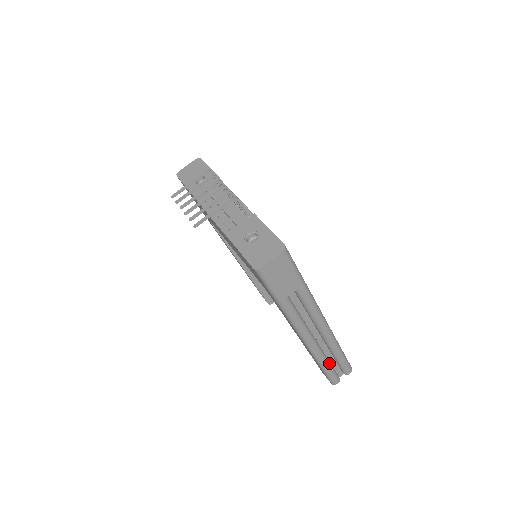
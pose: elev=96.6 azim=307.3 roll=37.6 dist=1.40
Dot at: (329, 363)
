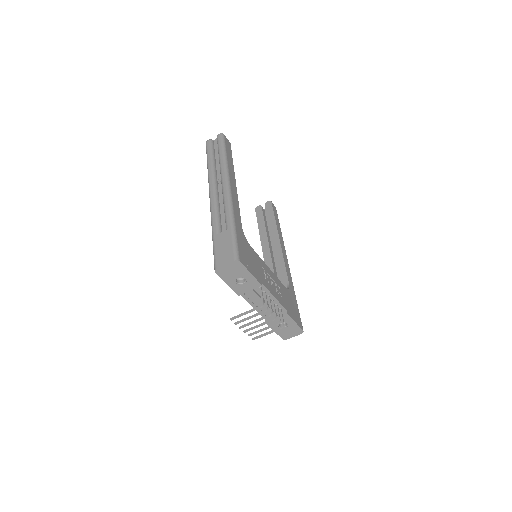
Dot at: occluded
